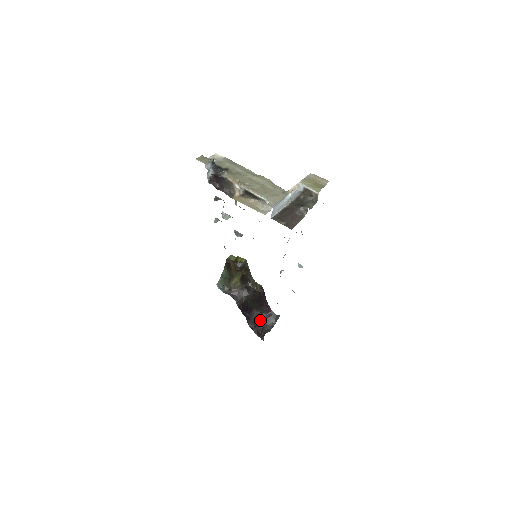
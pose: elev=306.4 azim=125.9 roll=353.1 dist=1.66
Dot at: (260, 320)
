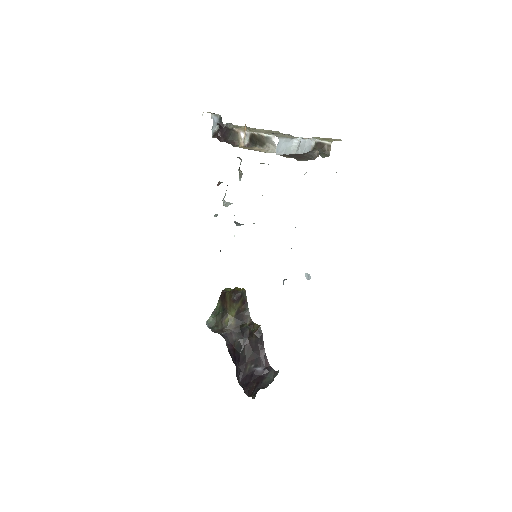
Dot at: (253, 376)
